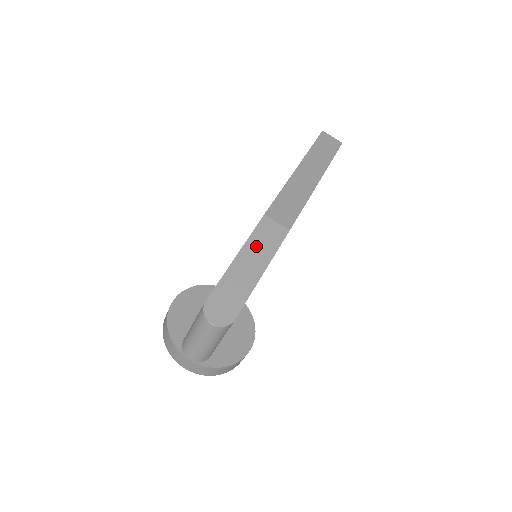
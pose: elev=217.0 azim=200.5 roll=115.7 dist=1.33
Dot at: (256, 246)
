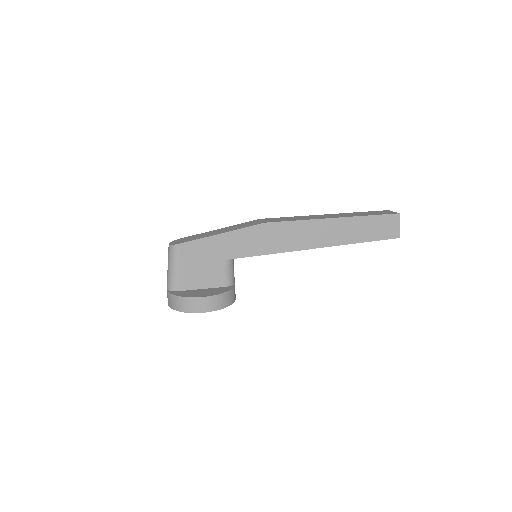
Dot at: (235, 227)
